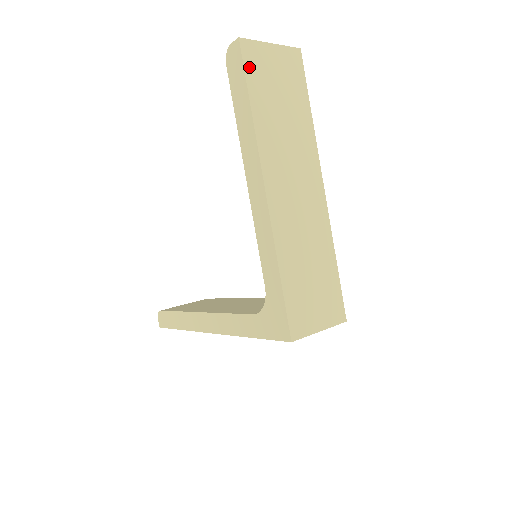
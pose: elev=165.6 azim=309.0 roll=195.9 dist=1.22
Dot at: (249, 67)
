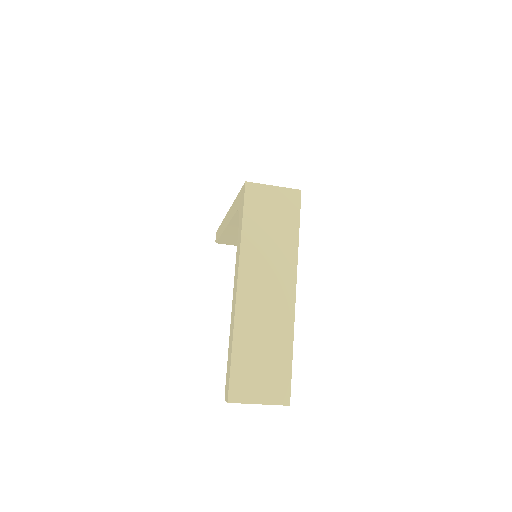
Dot at: occluded
